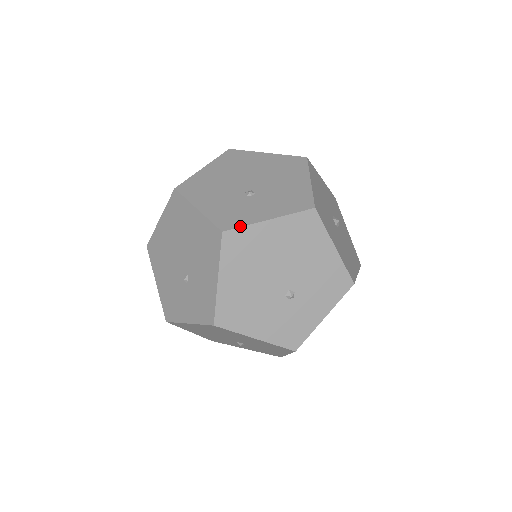
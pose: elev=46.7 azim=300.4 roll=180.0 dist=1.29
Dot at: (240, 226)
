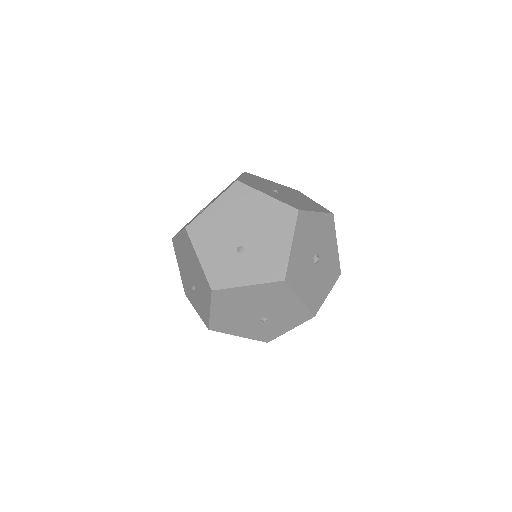
Dot at: occluded
